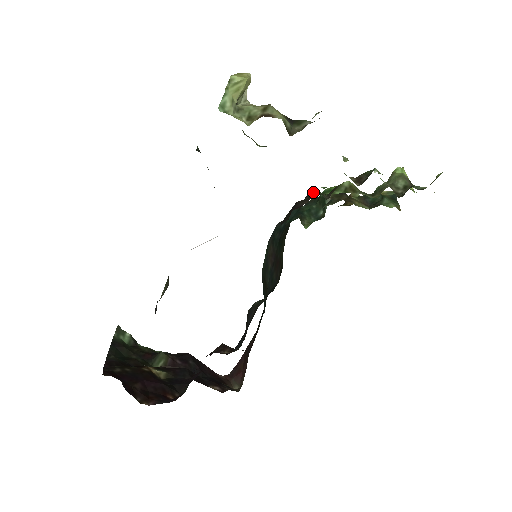
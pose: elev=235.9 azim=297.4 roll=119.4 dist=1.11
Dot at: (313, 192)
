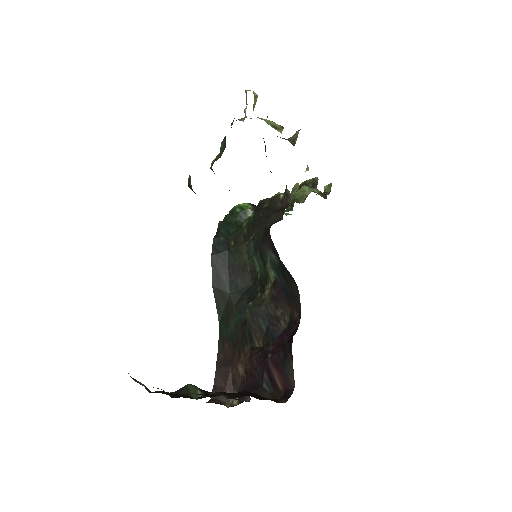
Dot at: (275, 198)
